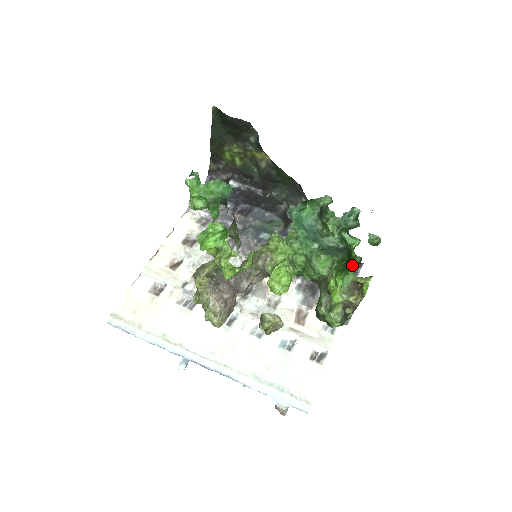
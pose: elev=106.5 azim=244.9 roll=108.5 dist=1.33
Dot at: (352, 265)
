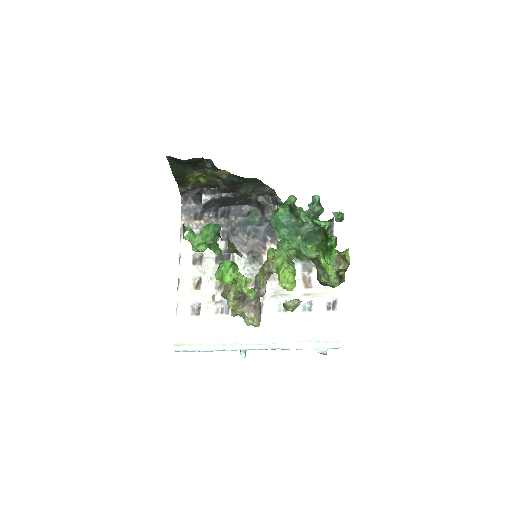
Dot at: (332, 245)
